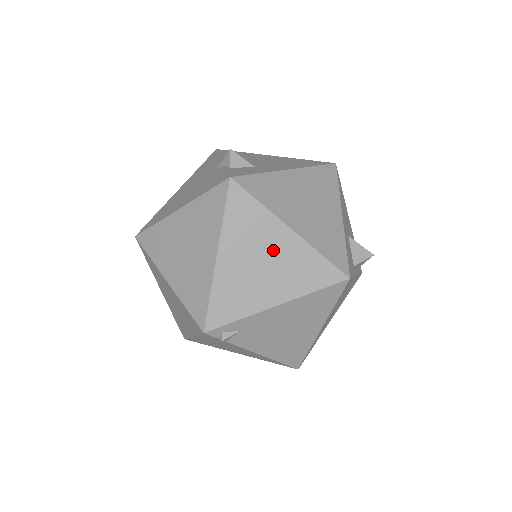
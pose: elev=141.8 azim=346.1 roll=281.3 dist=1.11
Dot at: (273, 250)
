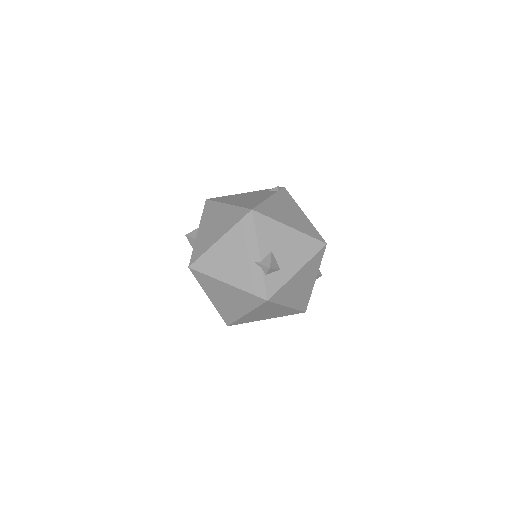
Dot at: (275, 311)
